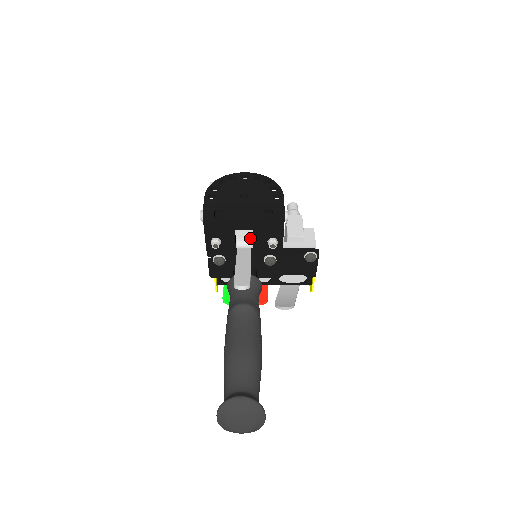
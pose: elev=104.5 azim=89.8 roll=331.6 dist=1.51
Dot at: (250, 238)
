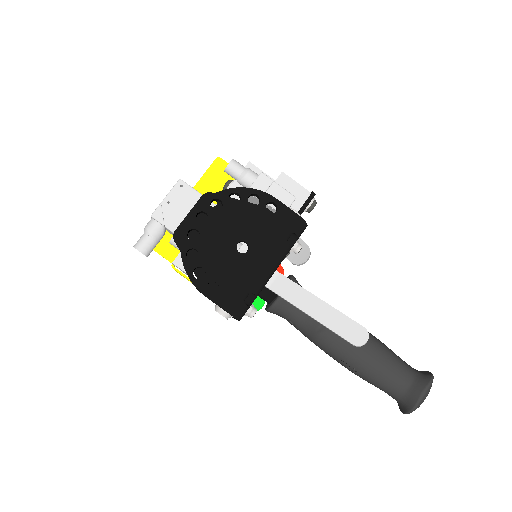
Dot at: occluded
